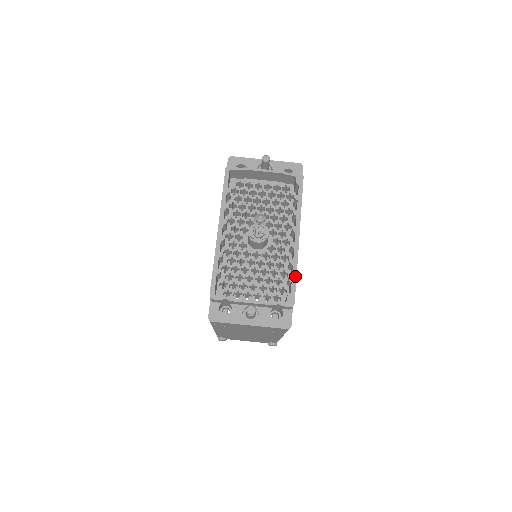
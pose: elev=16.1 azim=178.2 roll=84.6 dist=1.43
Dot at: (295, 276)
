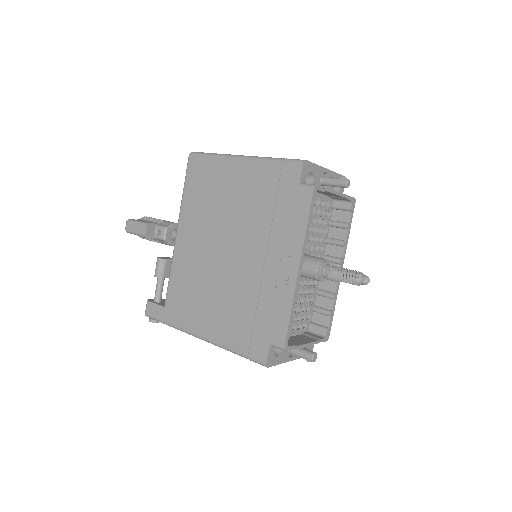
Dot at: occluded
